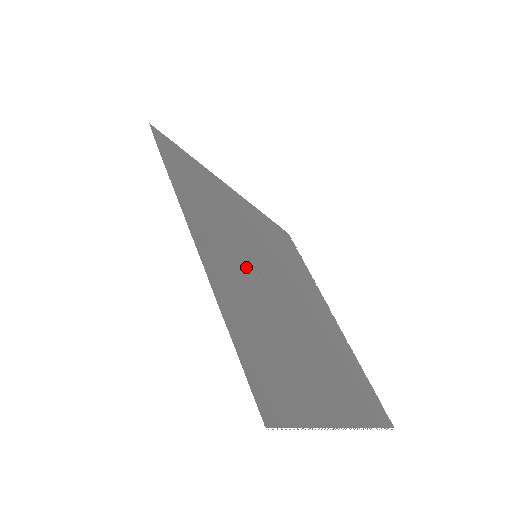
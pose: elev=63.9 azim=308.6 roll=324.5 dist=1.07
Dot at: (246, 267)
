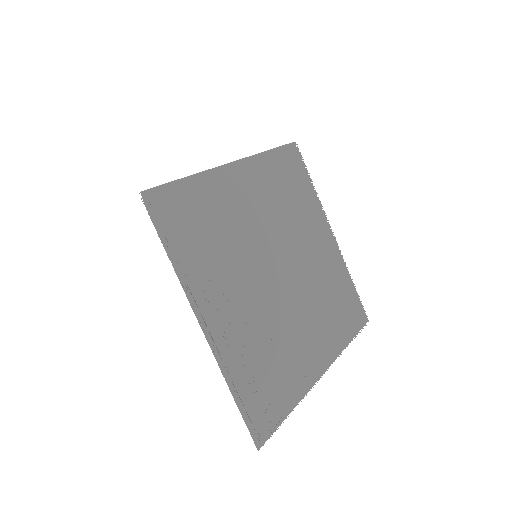
Dot at: (246, 295)
